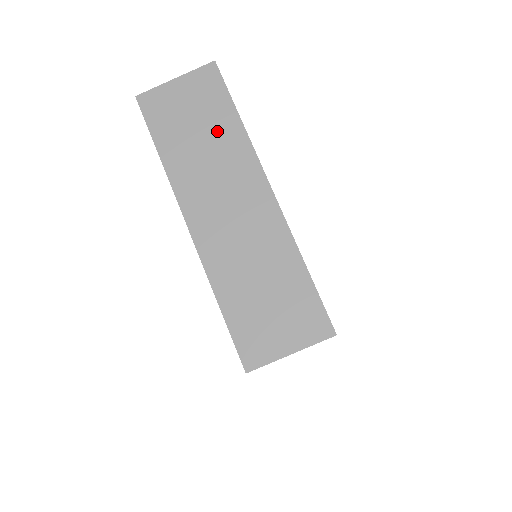
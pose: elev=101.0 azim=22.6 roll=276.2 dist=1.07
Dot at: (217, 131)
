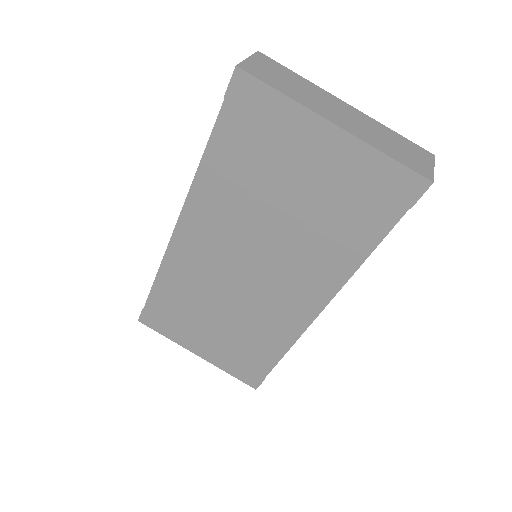
Dot at: (296, 81)
